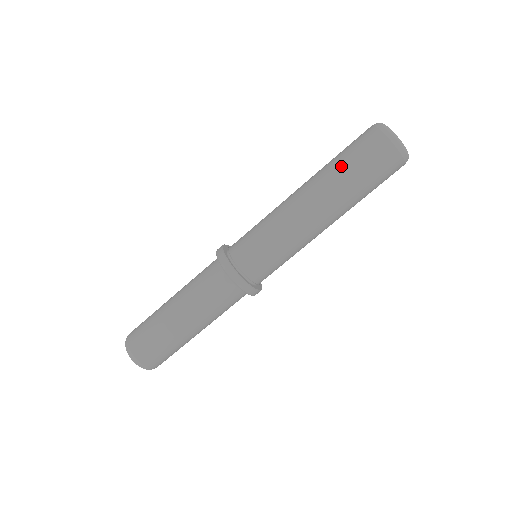
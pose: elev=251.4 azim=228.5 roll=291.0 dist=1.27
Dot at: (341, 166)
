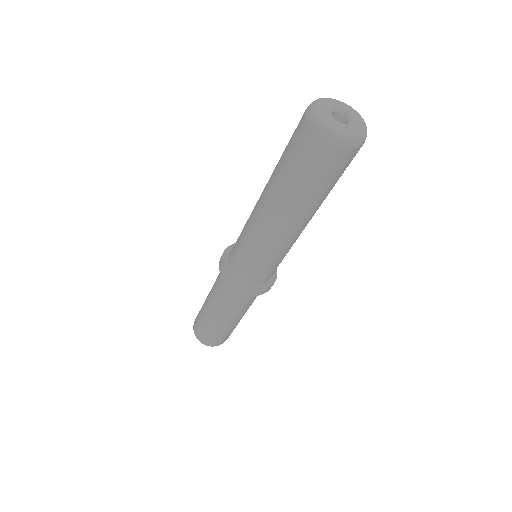
Dot at: (289, 180)
